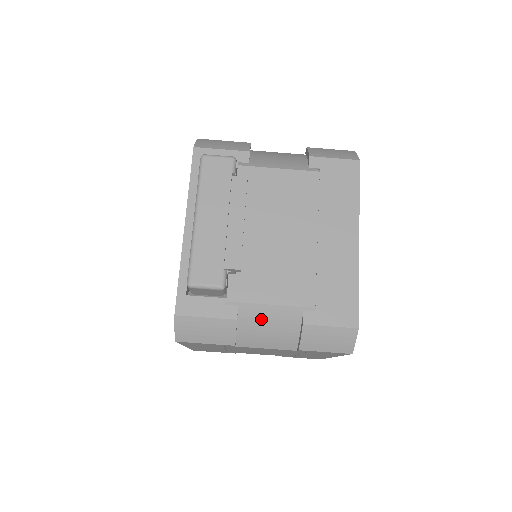
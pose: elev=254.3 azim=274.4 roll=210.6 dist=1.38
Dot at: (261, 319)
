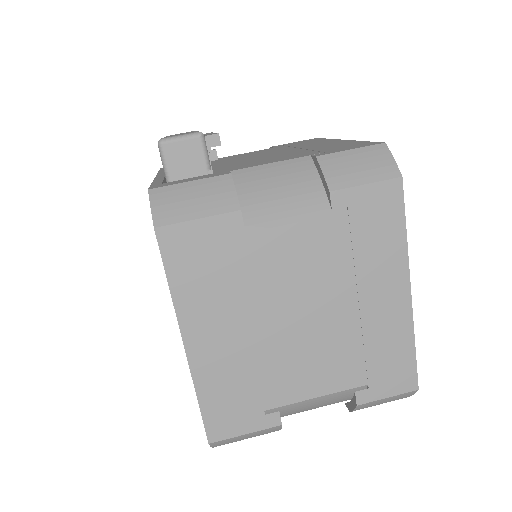
Dot at: (264, 180)
